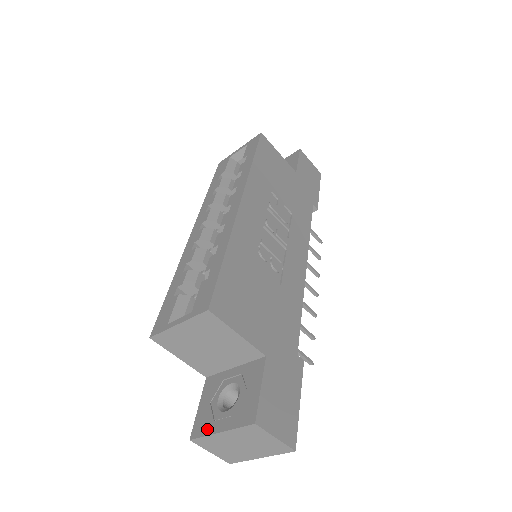
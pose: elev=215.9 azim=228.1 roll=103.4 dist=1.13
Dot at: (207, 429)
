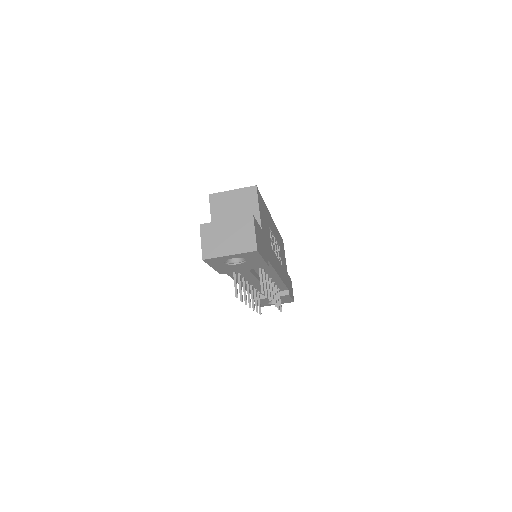
Dot at: (215, 223)
